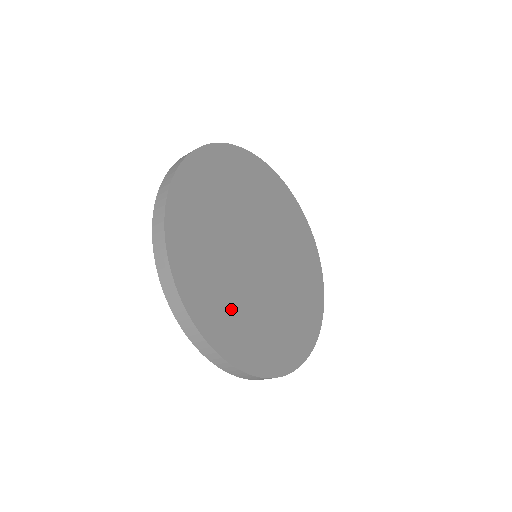
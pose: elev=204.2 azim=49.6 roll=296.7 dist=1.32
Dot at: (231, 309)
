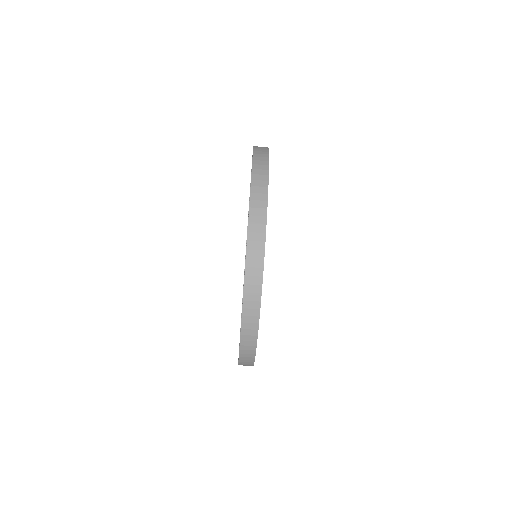
Dot at: occluded
